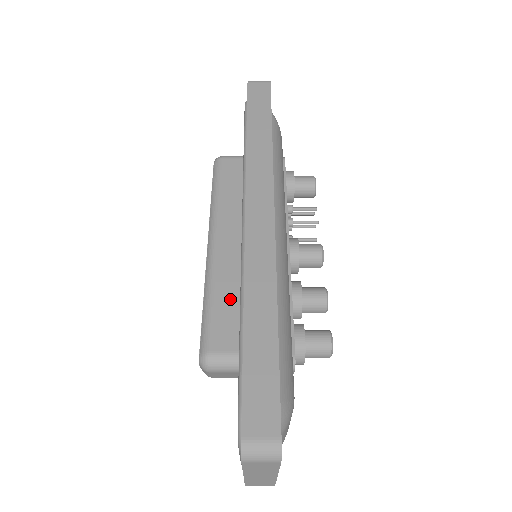
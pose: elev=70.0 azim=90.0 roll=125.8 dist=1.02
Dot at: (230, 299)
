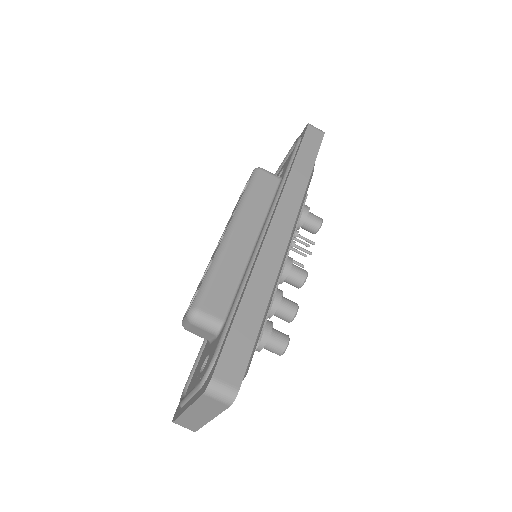
Dot at: (229, 278)
